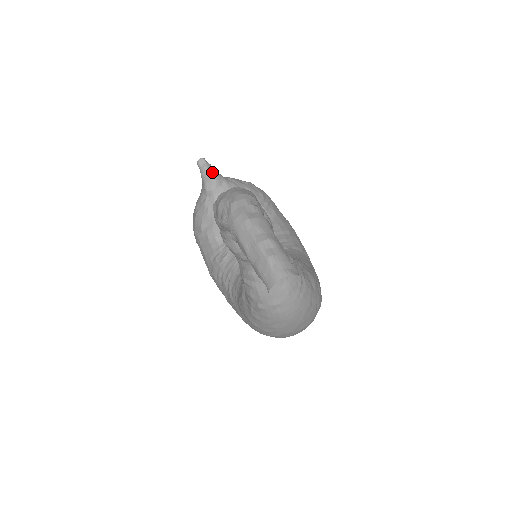
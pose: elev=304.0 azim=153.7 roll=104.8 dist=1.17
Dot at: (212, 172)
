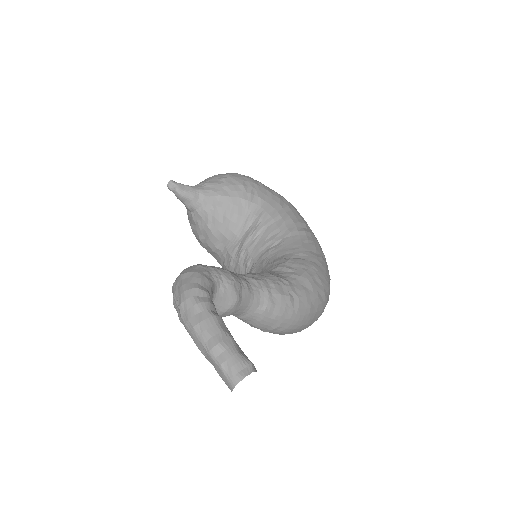
Dot at: (184, 191)
